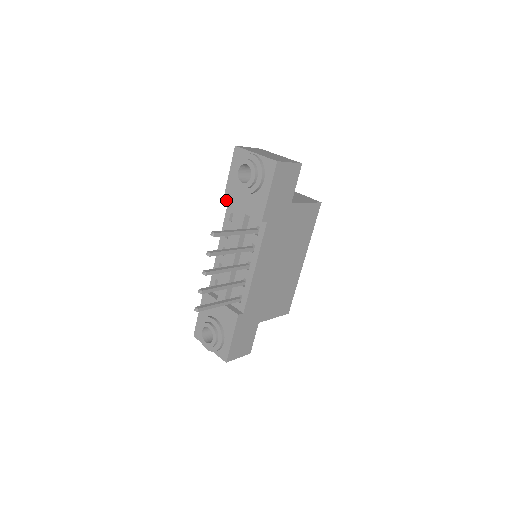
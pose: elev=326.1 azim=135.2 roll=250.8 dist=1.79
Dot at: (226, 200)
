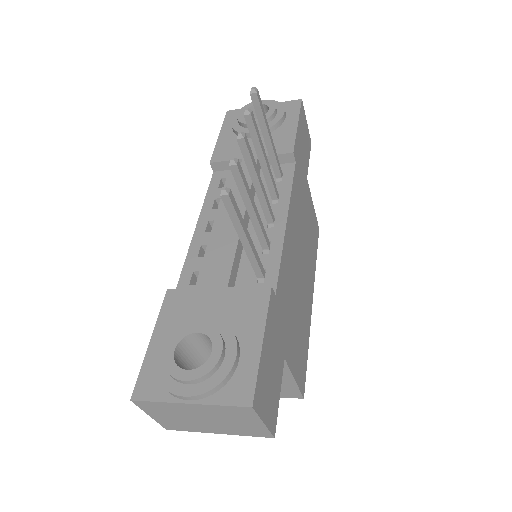
Dot at: (217, 157)
